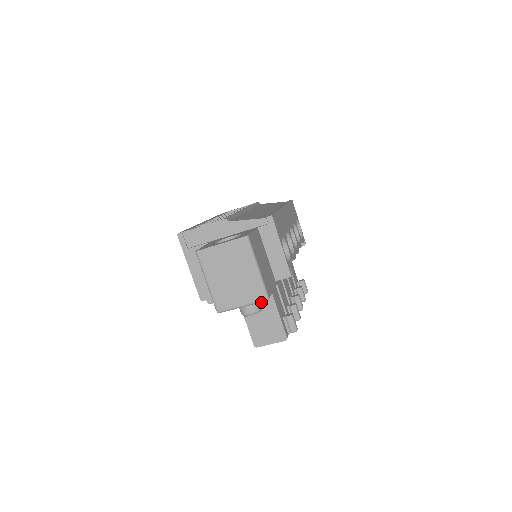
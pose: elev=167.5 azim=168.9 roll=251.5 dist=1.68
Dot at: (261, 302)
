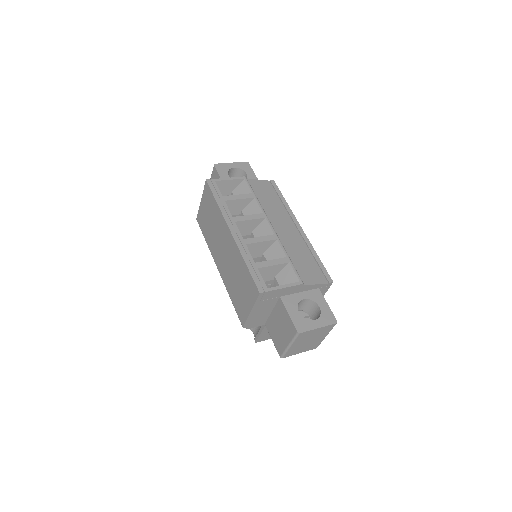
Dot at: occluded
